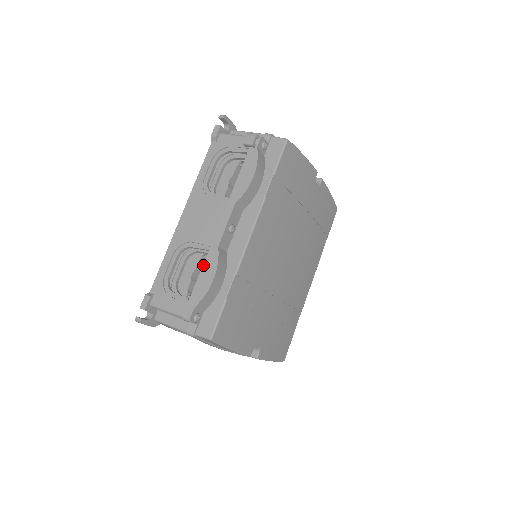
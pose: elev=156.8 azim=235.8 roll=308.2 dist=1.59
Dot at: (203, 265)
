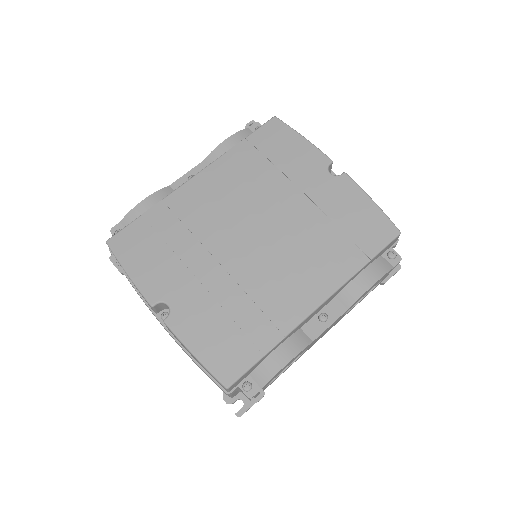
Dot at: occluded
